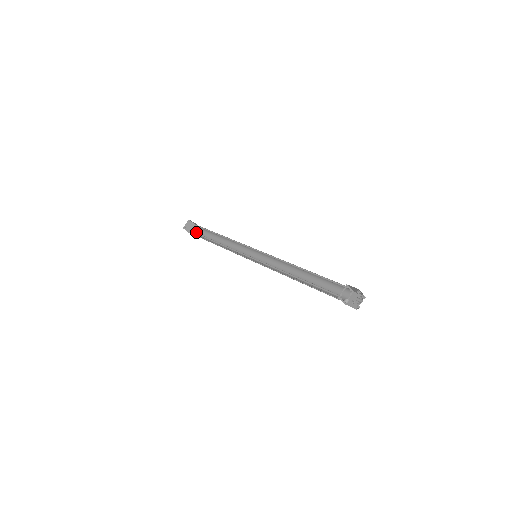
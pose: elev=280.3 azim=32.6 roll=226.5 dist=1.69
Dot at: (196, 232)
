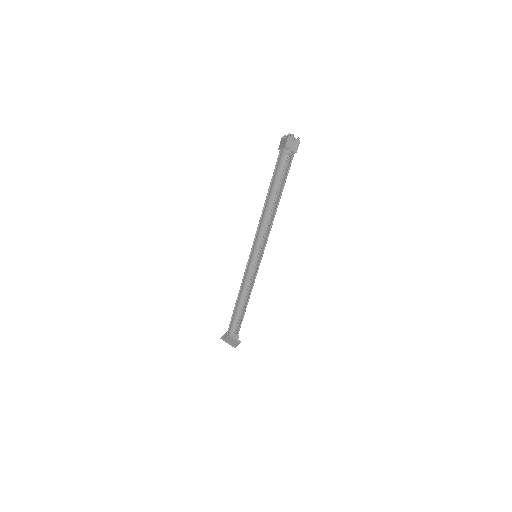
Dot at: (235, 342)
